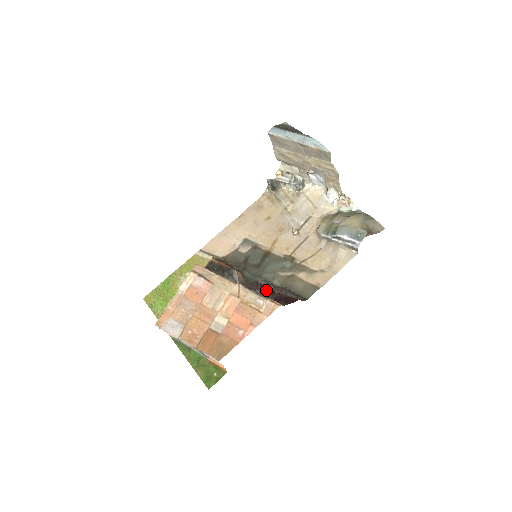
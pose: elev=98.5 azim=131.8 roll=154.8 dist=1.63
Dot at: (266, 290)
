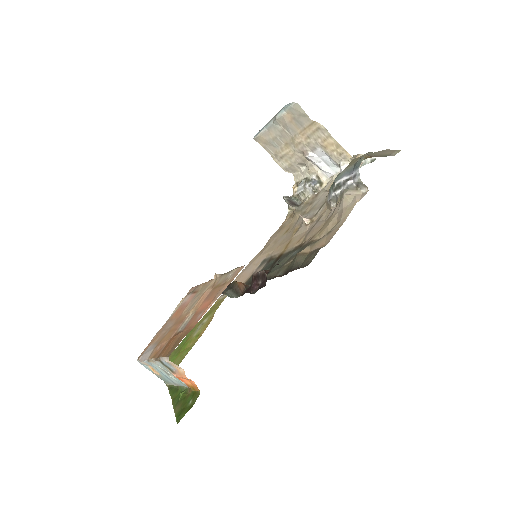
Dot at: (261, 281)
